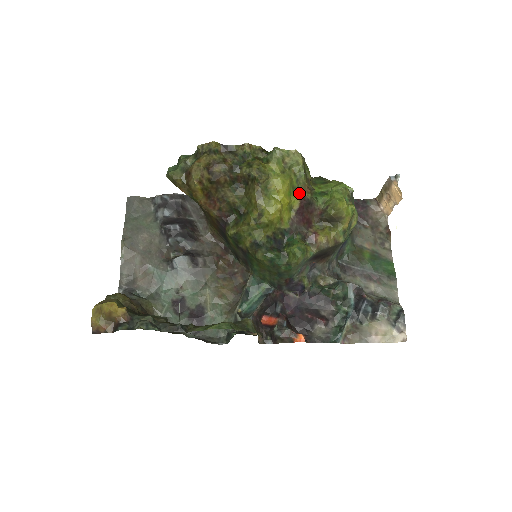
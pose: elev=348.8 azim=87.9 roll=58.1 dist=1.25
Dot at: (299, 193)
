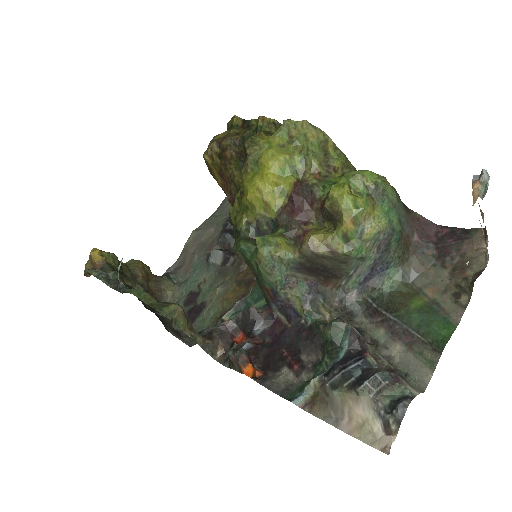
Dot at: (303, 177)
